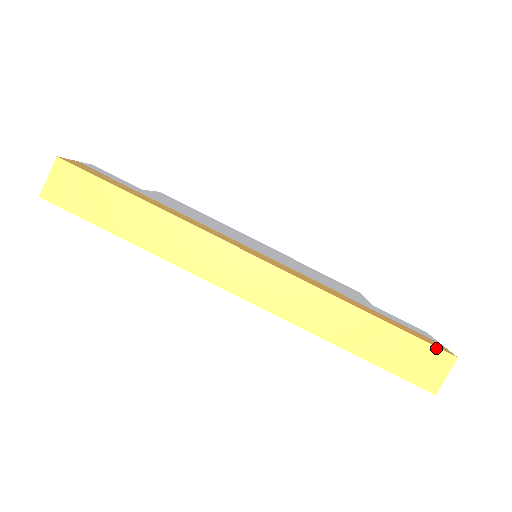
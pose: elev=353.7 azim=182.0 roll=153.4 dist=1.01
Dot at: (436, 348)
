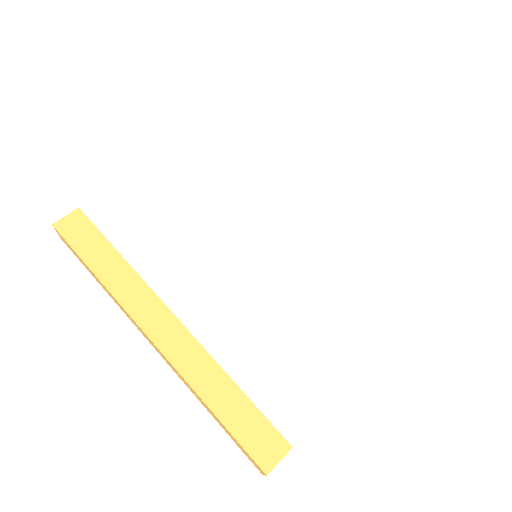
Dot at: (253, 459)
